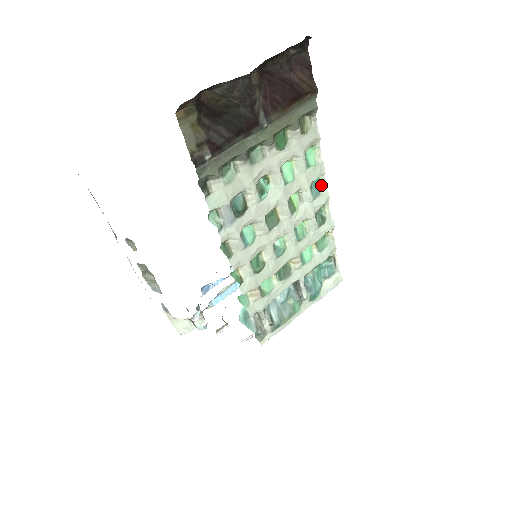
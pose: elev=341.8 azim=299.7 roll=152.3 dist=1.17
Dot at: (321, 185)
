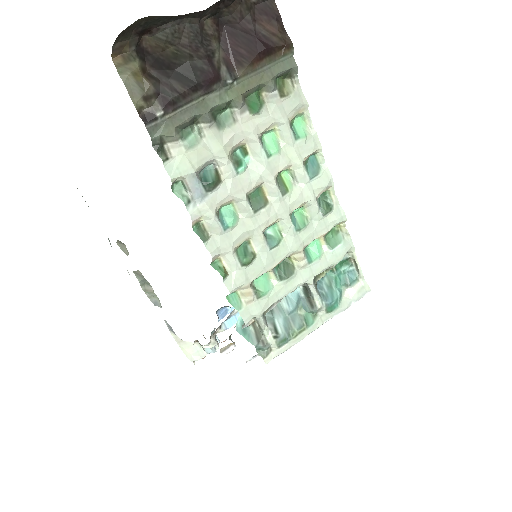
Dot at: (320, 164)
